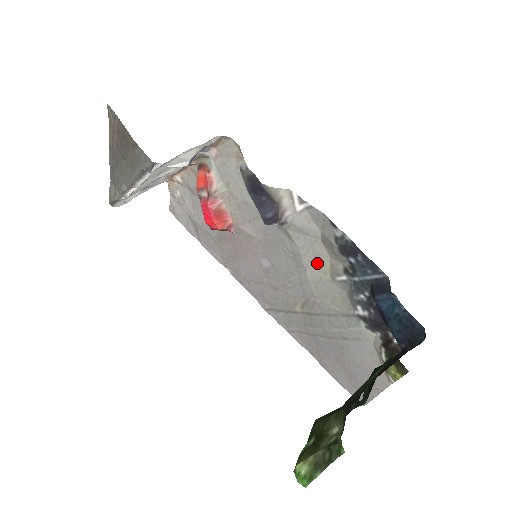
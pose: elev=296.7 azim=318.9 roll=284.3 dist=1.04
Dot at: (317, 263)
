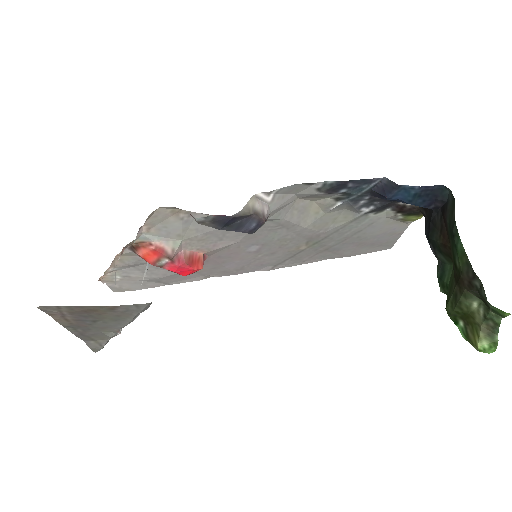
Dot at: (305, 213)
